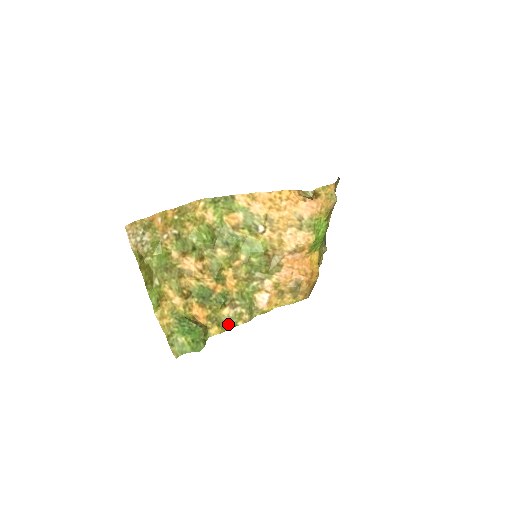
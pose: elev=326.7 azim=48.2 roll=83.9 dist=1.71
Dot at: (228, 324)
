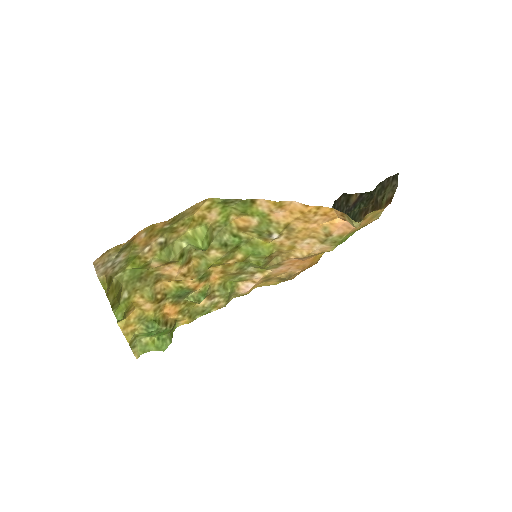
Dot at: (200, 313)
